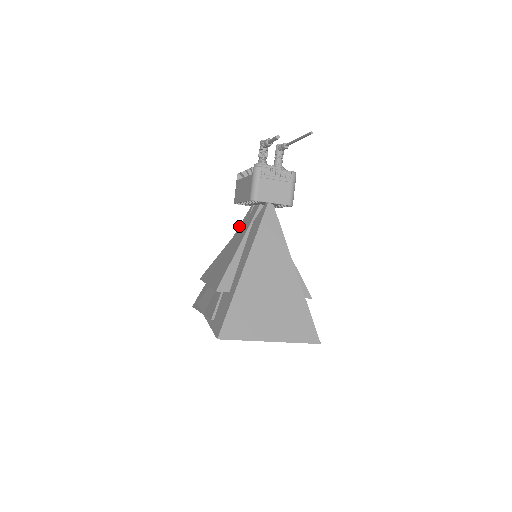
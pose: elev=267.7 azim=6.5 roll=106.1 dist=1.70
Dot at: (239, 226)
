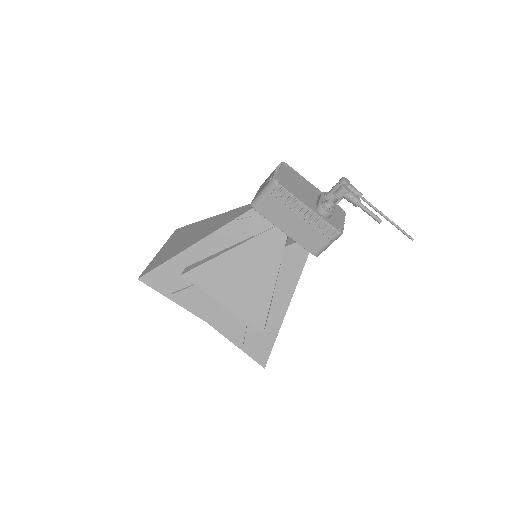
Dot at: (243, 224)
